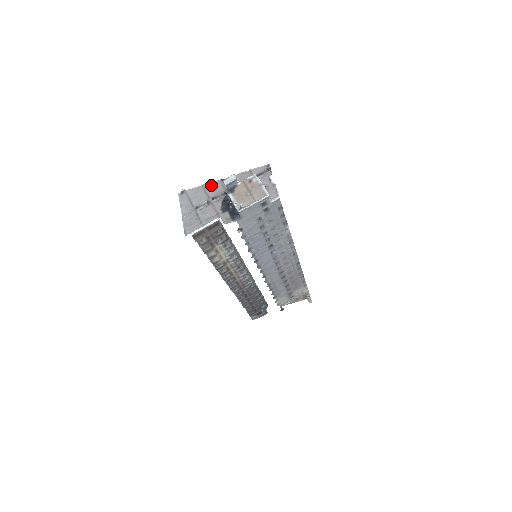
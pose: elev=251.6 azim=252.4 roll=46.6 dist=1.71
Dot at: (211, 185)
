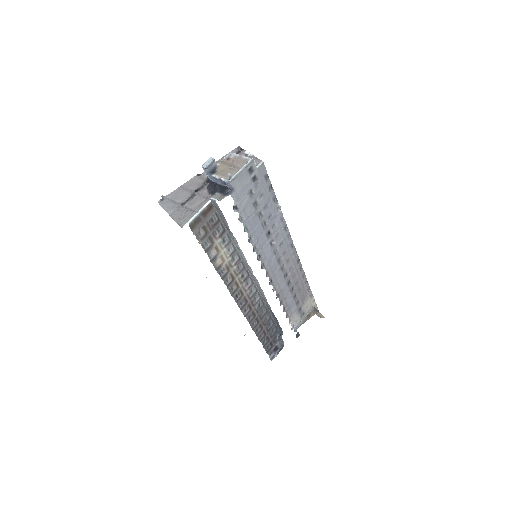
Dot at: (189, 183)
